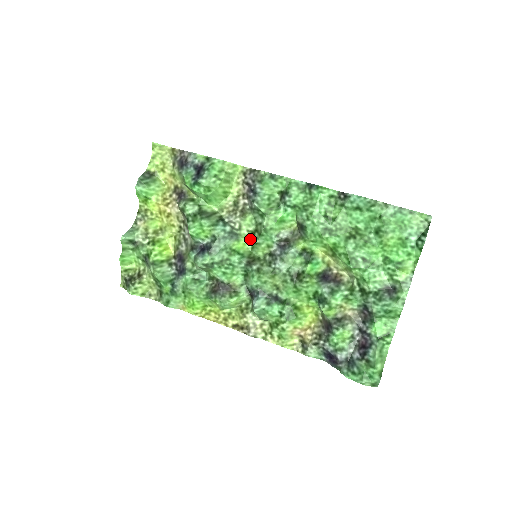
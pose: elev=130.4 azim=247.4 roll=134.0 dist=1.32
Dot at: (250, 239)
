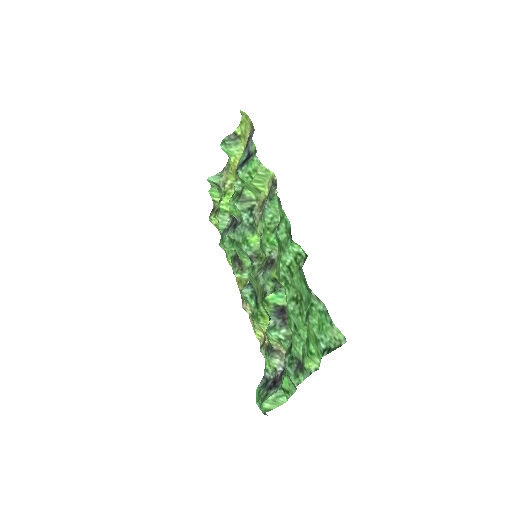
Dot at: occluded
